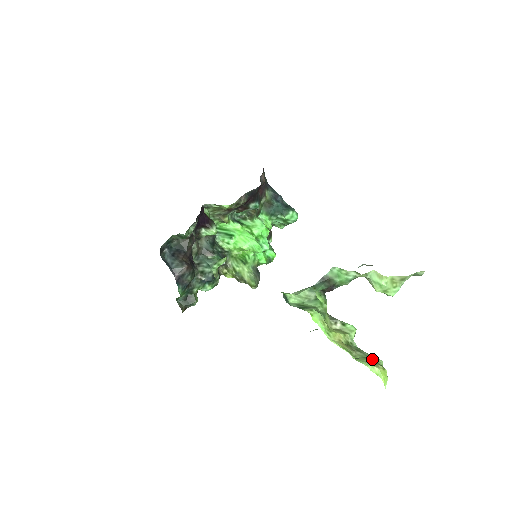
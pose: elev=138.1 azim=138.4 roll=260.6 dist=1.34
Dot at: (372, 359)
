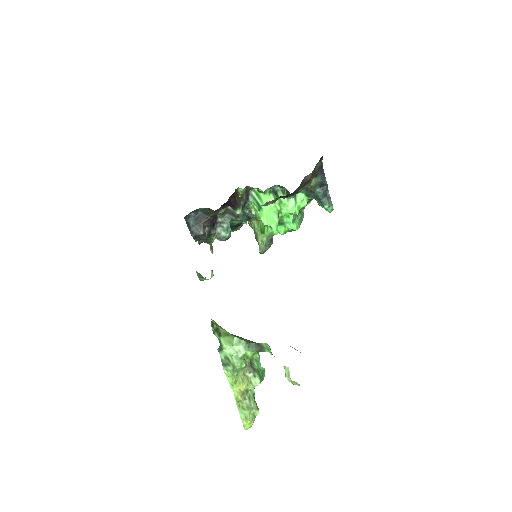
Dot at: (251, 411)
